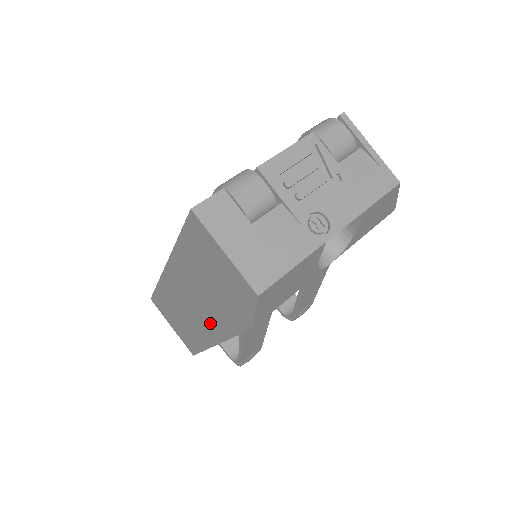
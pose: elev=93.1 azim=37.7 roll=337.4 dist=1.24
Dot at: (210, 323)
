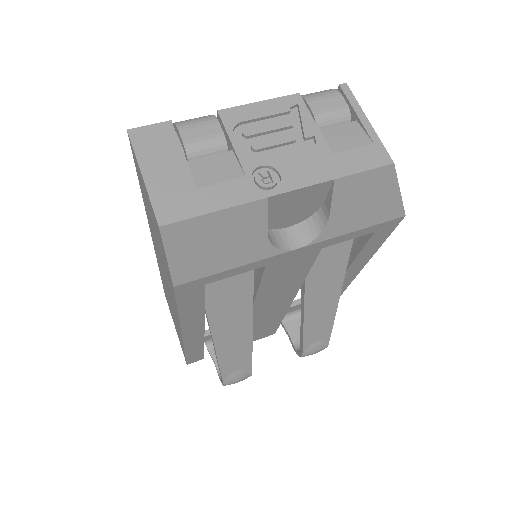
Dot at: (172, 302)
